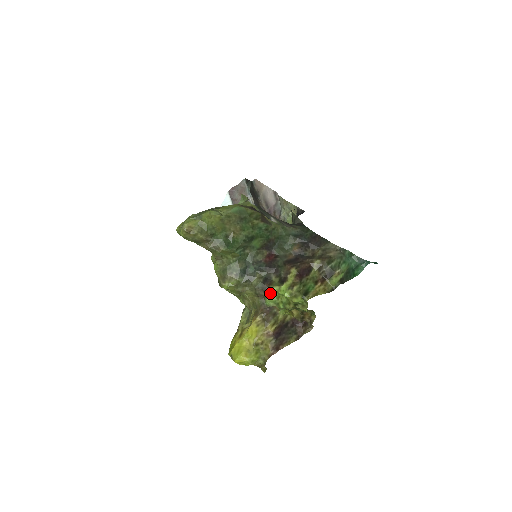
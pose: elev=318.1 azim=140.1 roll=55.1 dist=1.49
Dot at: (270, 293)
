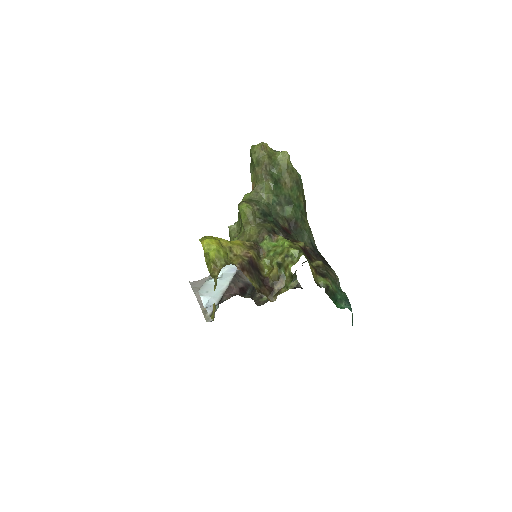
Dot at: (271, 239)
